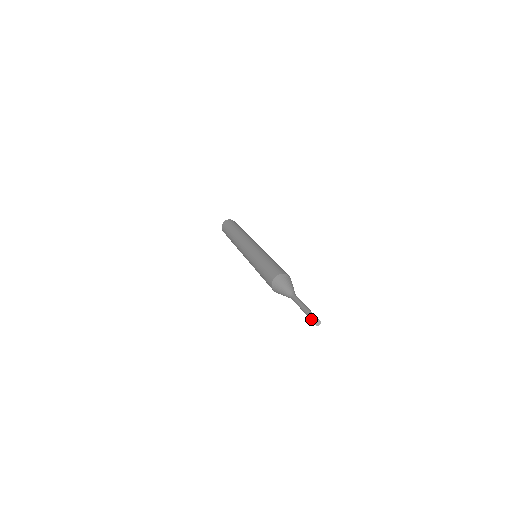
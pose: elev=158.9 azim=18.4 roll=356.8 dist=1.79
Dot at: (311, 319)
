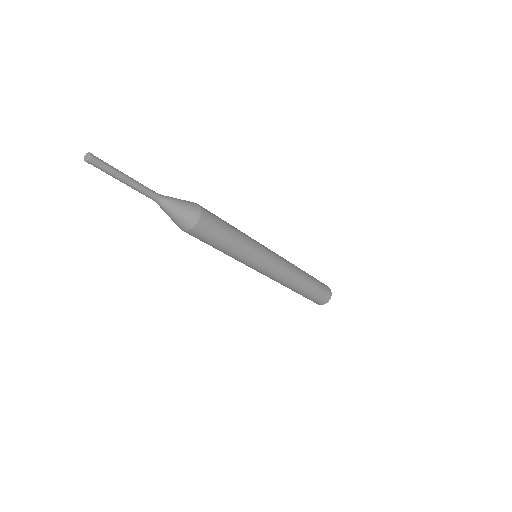
Dot at: (96, 161)
